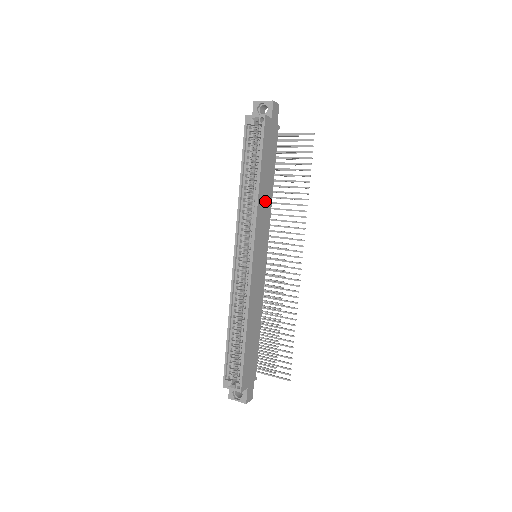
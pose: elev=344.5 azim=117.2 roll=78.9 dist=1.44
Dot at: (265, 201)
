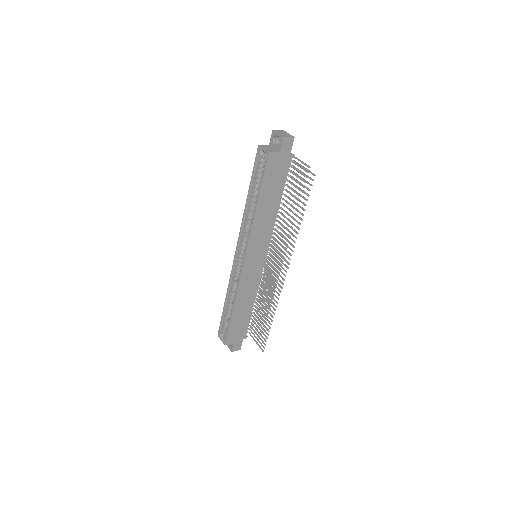
Dot at: (265, 219)
